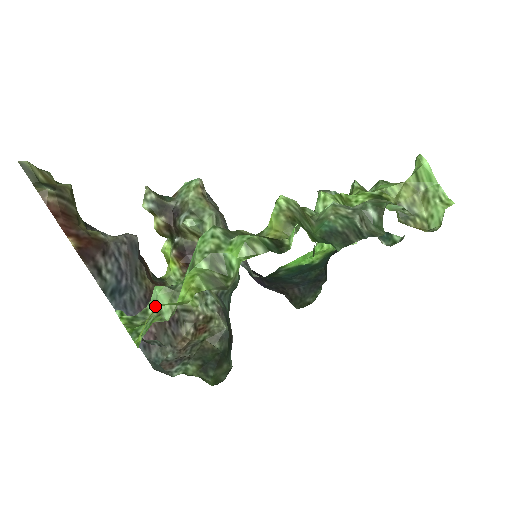
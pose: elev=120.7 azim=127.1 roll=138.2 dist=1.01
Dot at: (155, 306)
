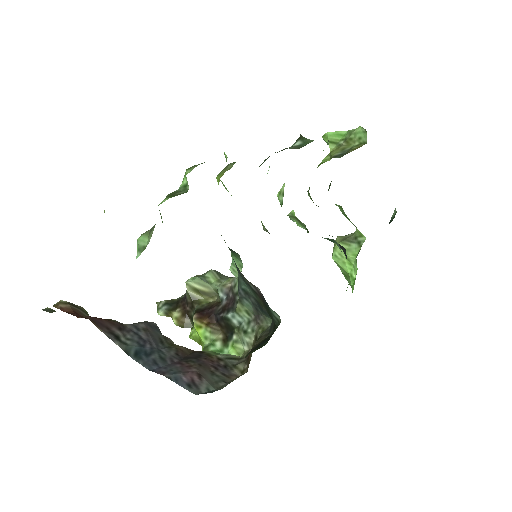
Dot at: (139, 250)
